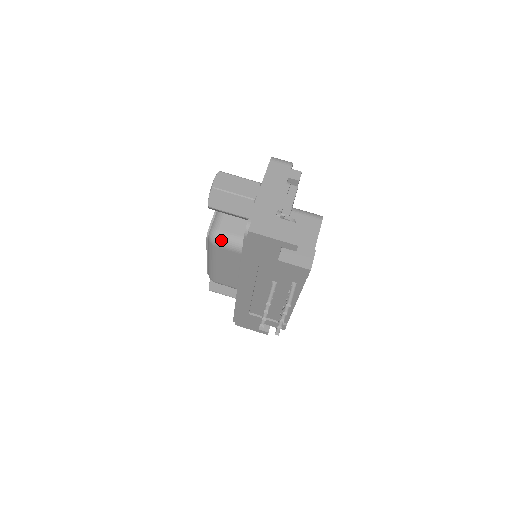
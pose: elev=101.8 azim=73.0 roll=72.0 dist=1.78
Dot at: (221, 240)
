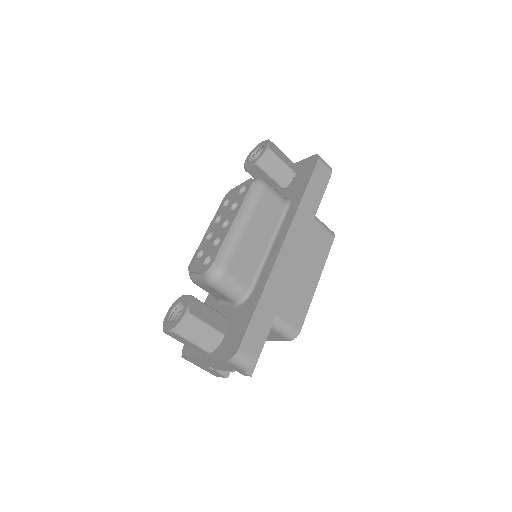
Dot at: occluded
